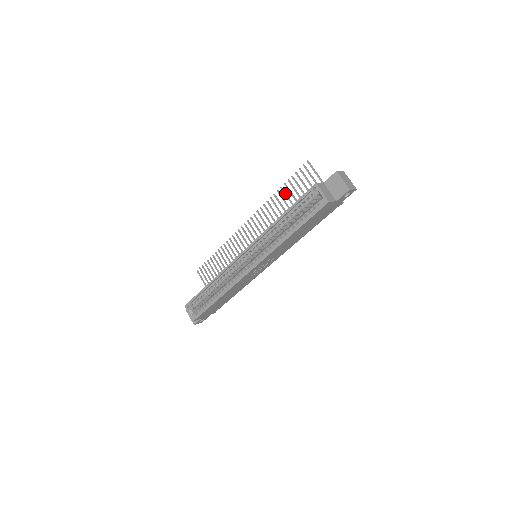
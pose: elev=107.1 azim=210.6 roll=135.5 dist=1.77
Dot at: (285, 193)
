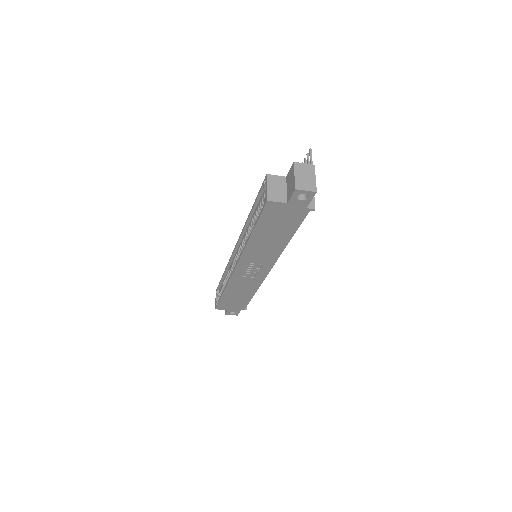
Dot at: occluded
